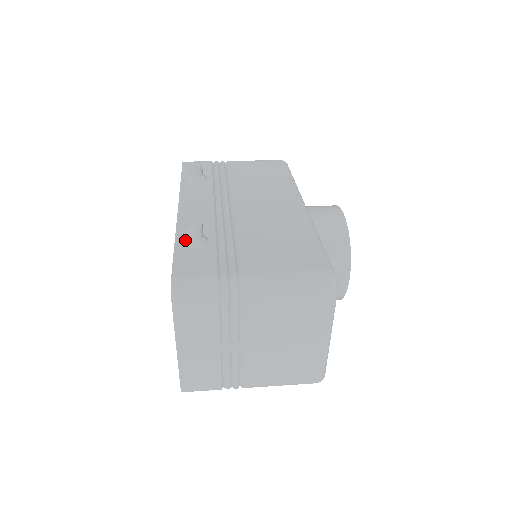
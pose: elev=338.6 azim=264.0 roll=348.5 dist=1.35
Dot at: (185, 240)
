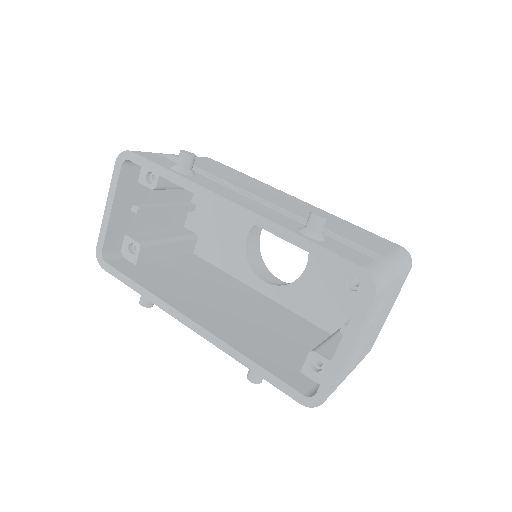
Dot at: (312, 233)
